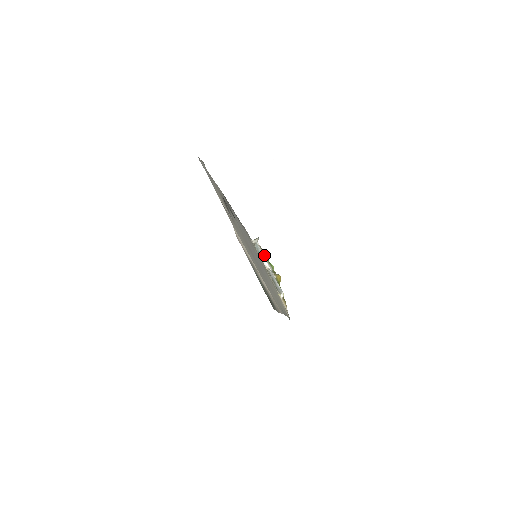
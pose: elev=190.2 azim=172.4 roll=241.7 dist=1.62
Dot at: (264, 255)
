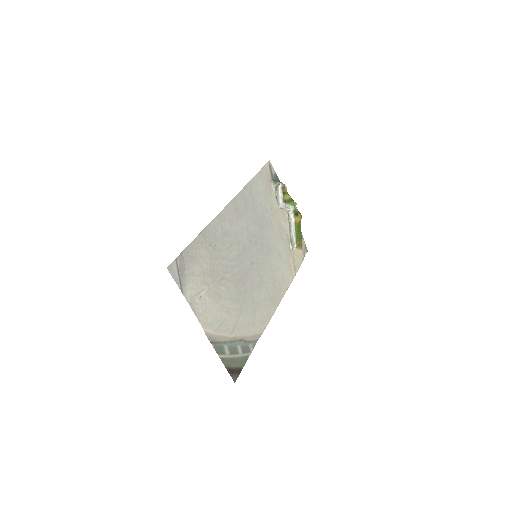
Dot at: (284, 201)
